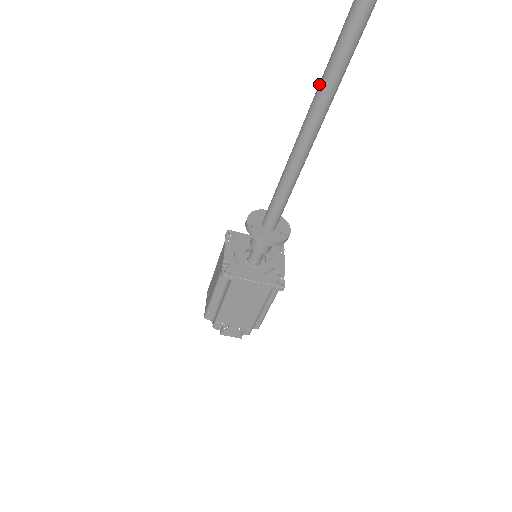
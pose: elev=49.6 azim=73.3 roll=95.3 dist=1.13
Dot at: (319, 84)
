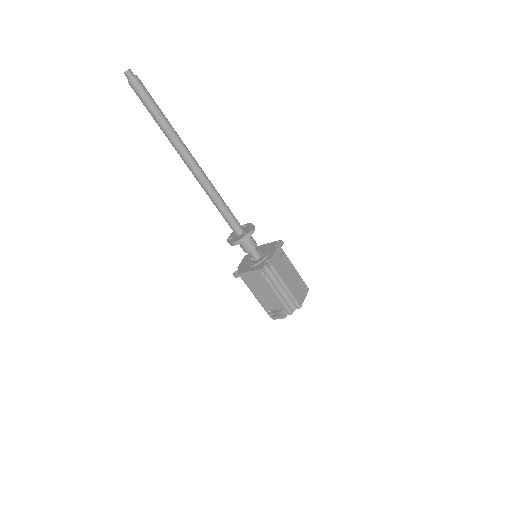
Dot at: occluded
